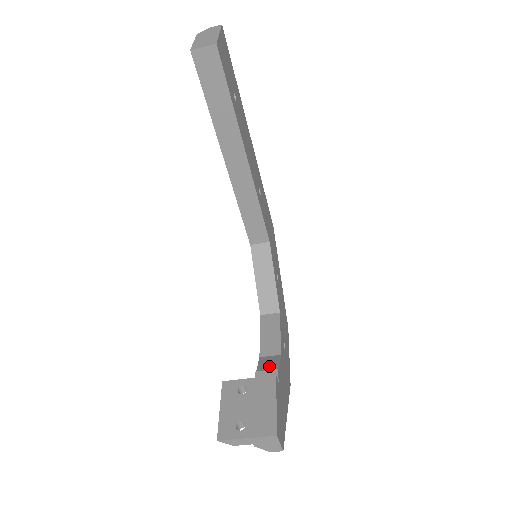
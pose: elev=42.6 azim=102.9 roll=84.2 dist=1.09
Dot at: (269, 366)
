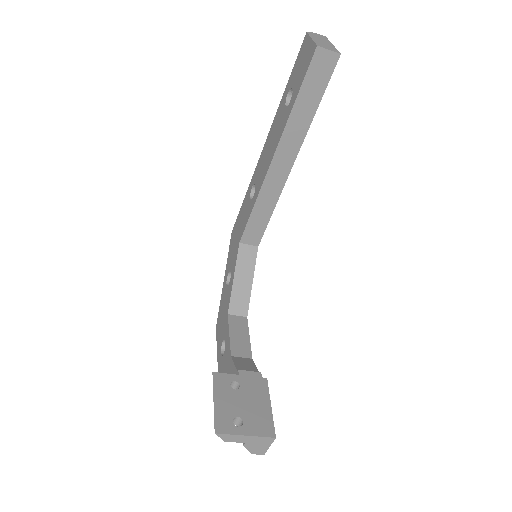
Dot at: (247, 367)
